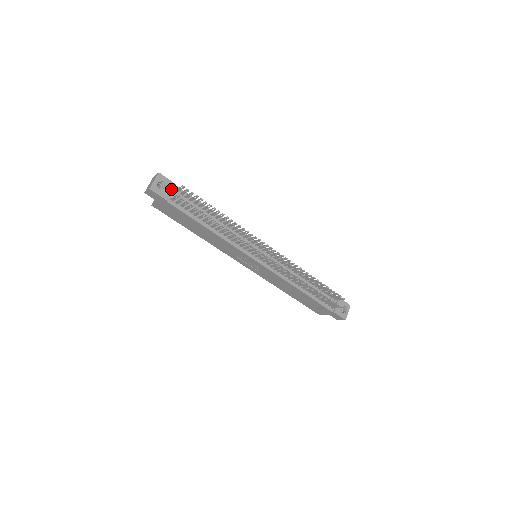
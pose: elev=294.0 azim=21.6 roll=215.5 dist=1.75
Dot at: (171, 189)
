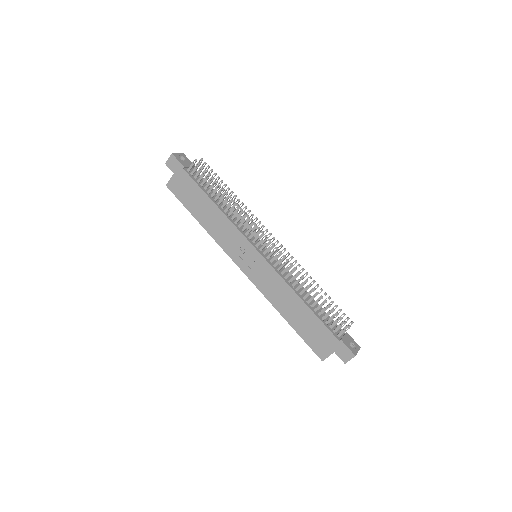
Dot at: occluded
